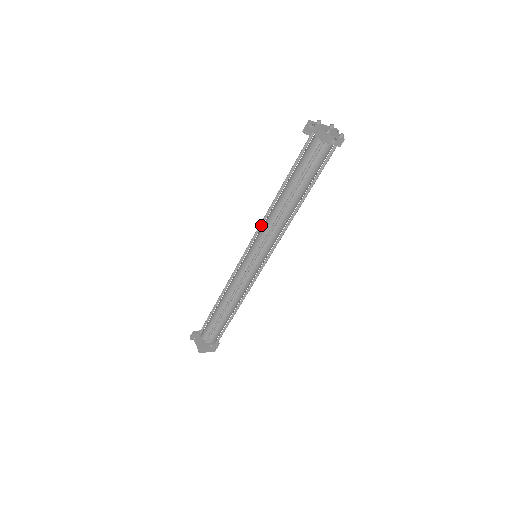
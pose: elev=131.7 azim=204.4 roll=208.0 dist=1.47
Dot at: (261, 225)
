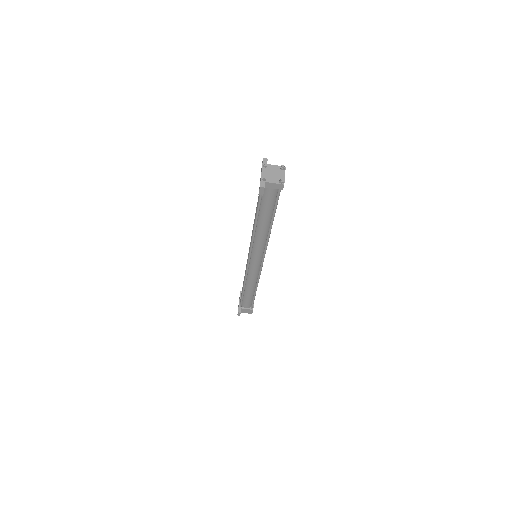
Dot at: (252, 246)
